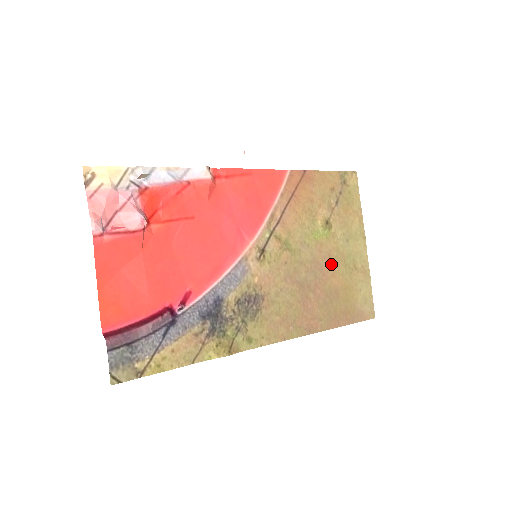
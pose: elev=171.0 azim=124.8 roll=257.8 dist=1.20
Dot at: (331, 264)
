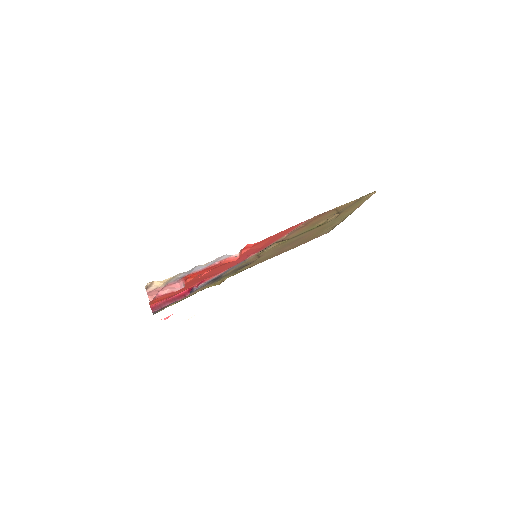
Dot at: occluded
